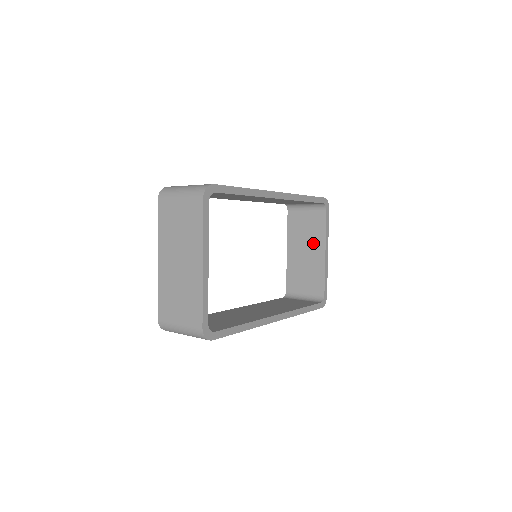
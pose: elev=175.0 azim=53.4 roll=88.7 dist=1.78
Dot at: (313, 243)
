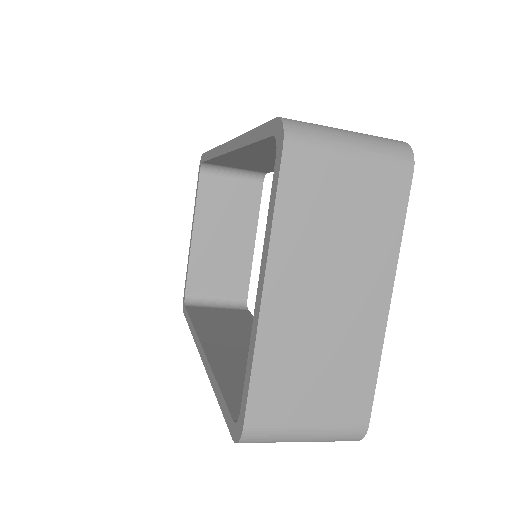
Dot at: (238, 226)
